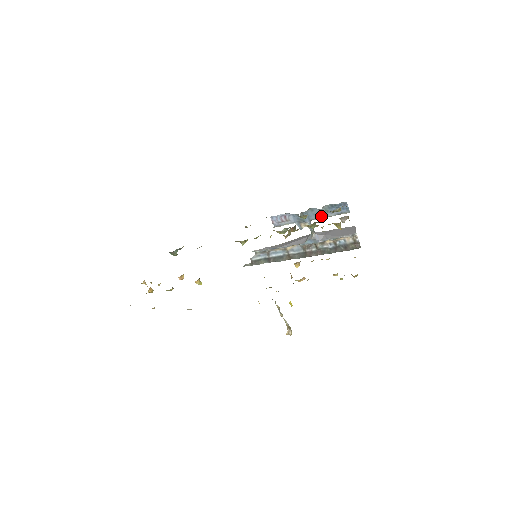
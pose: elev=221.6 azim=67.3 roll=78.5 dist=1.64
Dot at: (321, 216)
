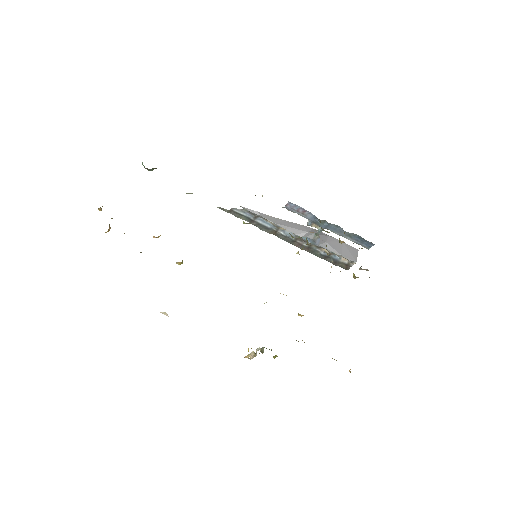
Dot at: occluded
